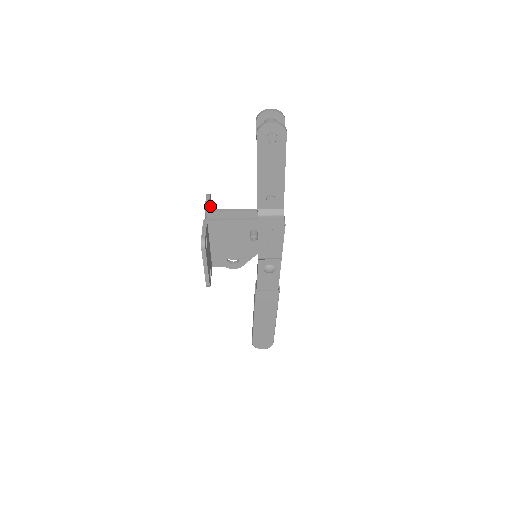
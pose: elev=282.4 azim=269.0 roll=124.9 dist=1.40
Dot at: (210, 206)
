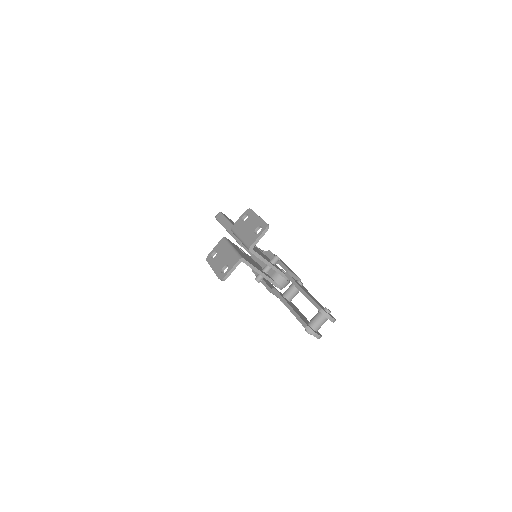
Dot at: (261, 227)
